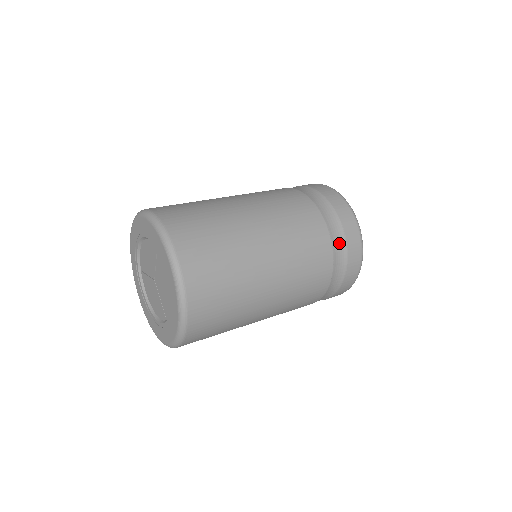
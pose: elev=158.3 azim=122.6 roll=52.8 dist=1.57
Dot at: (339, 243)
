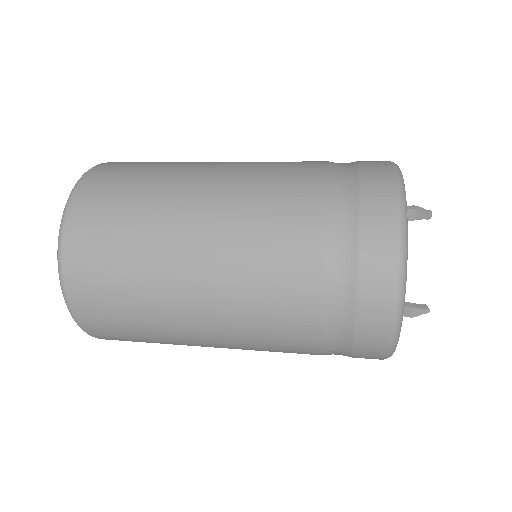
Dot at: (344, 194)
